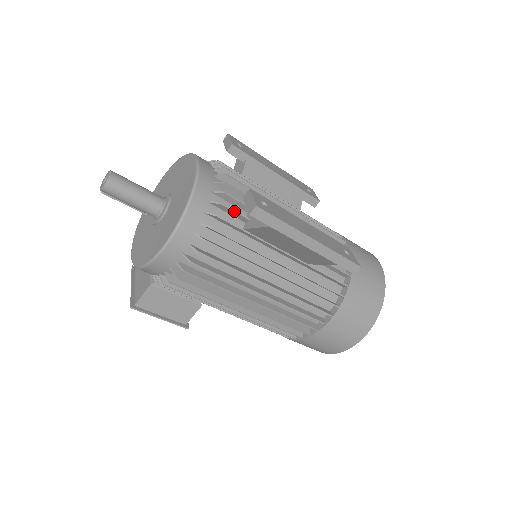
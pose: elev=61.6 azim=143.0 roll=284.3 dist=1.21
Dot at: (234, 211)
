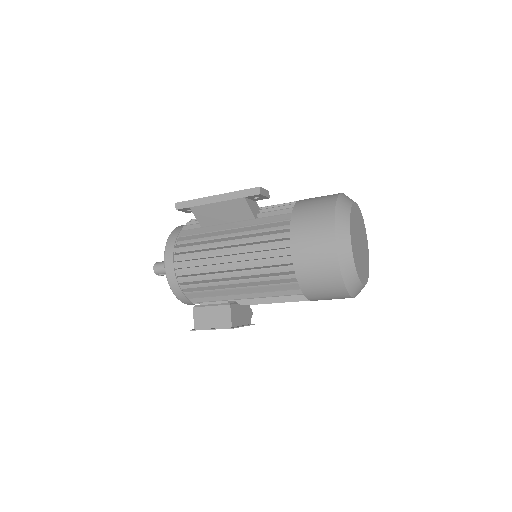
Dot at: (192, 225)
